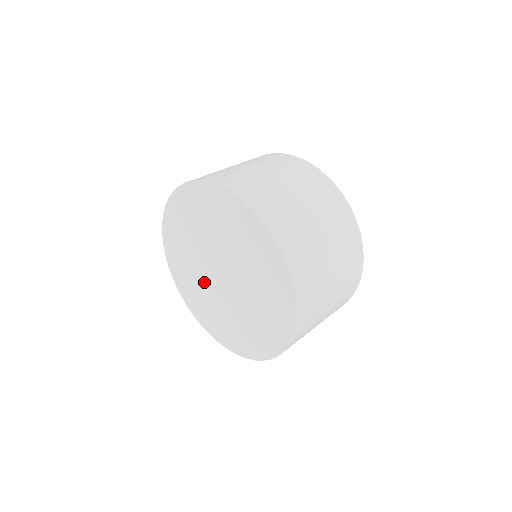
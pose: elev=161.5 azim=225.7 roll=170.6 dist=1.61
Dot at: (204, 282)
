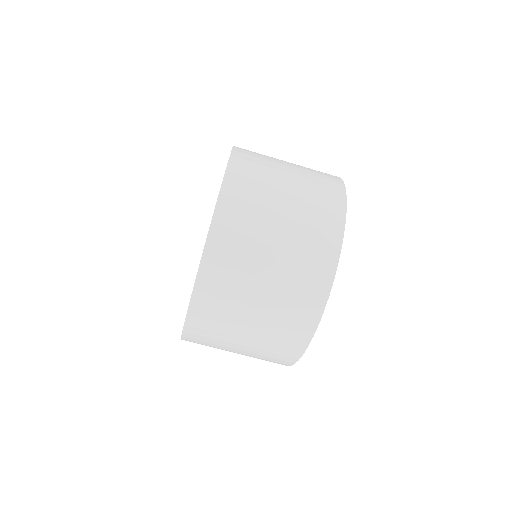
Dot at: occluded
